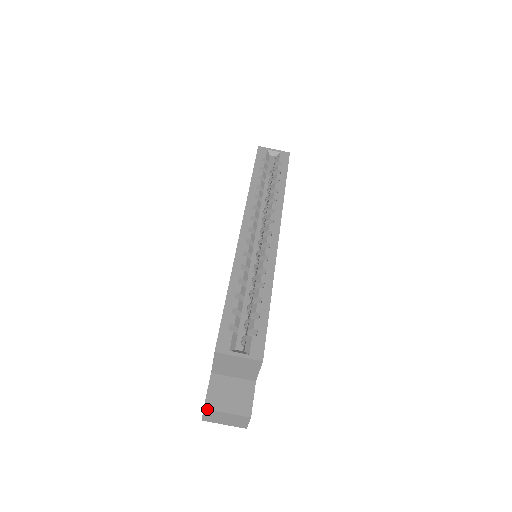
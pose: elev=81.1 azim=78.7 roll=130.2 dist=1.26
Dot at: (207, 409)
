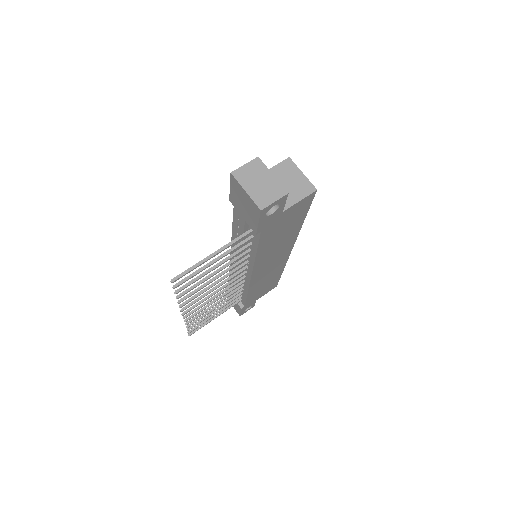
Dot at: (260, 159)
